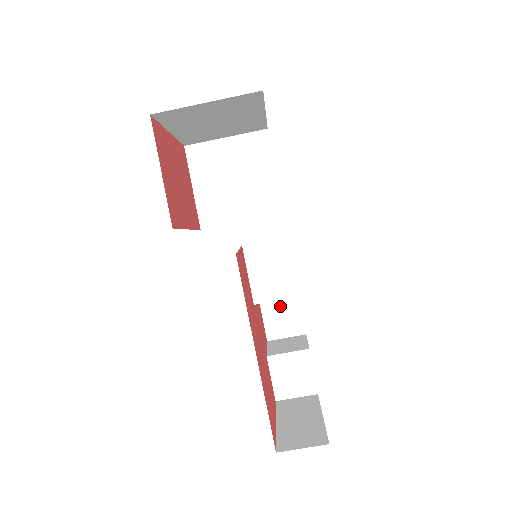
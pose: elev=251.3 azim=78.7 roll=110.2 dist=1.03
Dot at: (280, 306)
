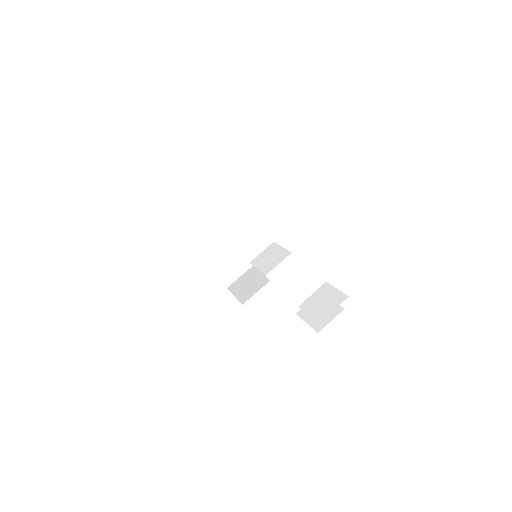
Dot at: occluded
